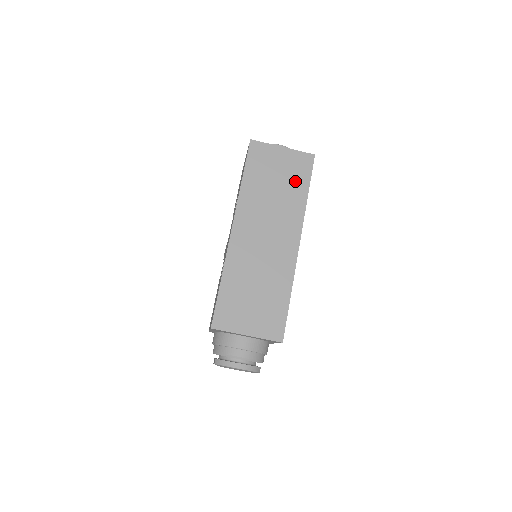
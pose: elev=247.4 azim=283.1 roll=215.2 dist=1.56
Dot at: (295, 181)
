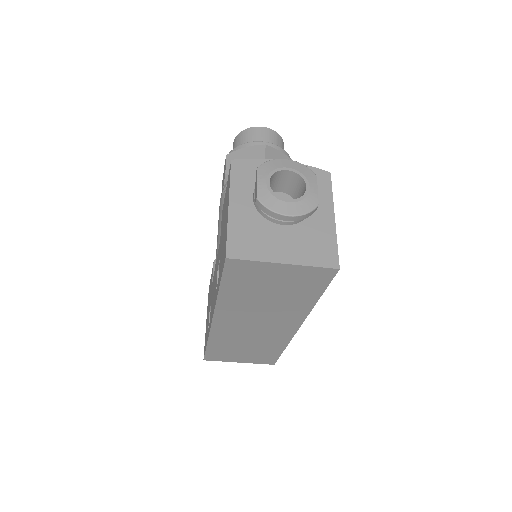
Dot at: (300, 291)
